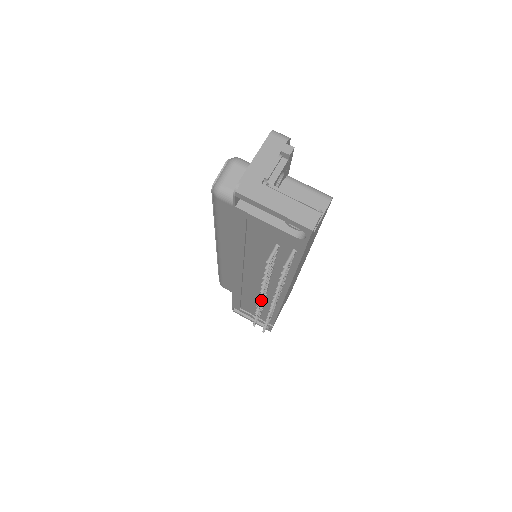
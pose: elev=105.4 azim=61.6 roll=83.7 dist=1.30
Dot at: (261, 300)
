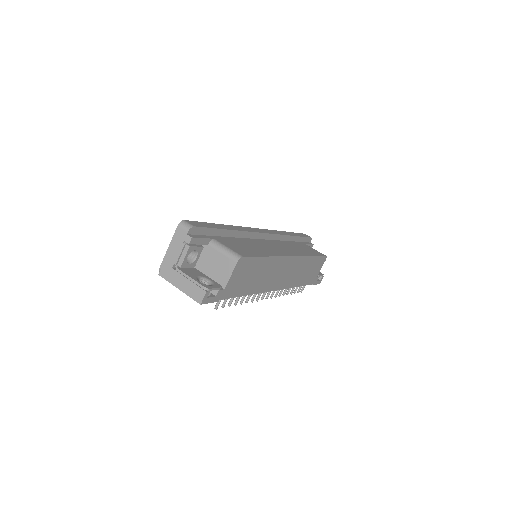
Dot at: occluded
